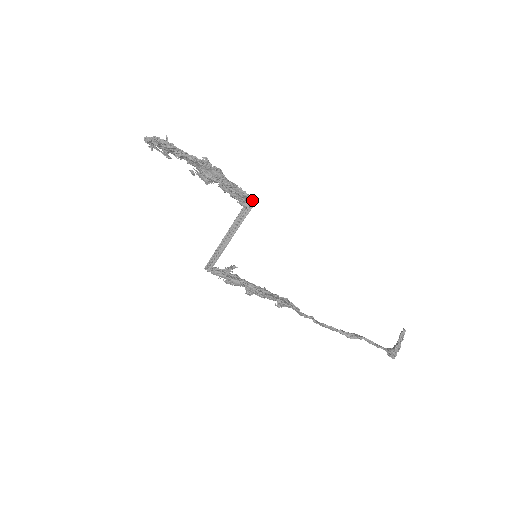
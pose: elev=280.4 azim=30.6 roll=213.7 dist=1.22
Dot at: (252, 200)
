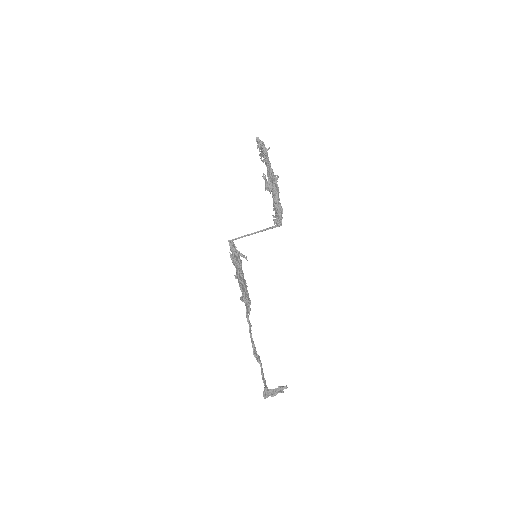
Dot at: (281, 223)
